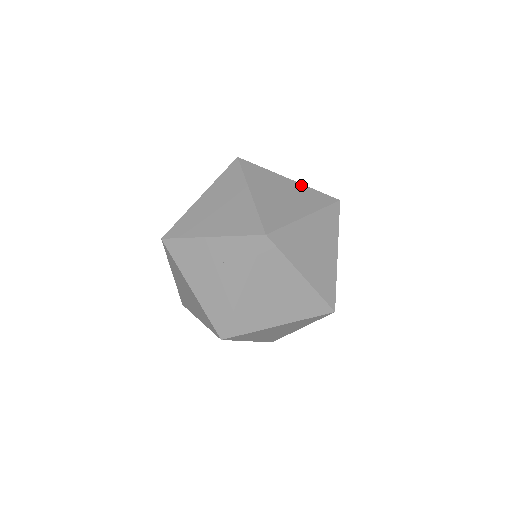
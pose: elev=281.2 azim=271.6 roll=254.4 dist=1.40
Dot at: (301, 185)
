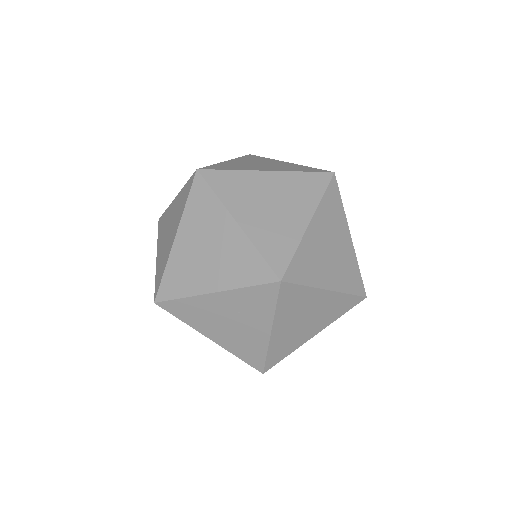
Dot at: (285, 174)
